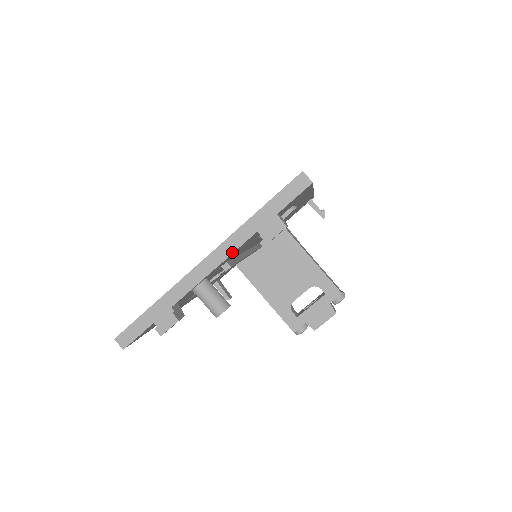
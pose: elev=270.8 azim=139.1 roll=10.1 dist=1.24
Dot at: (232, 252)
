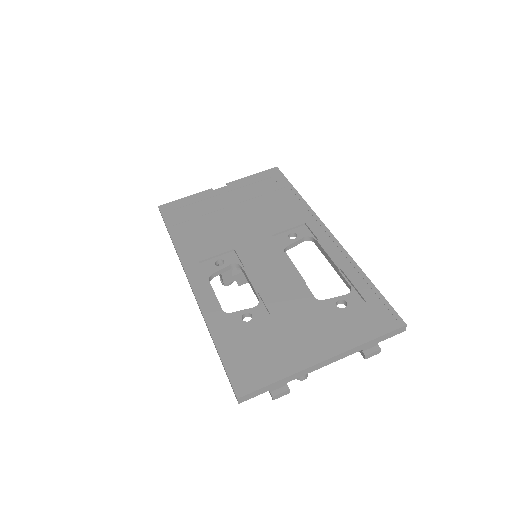
Dot at: (342, 358)
